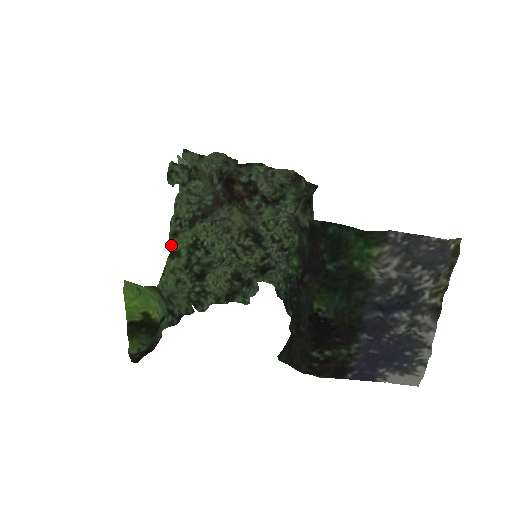
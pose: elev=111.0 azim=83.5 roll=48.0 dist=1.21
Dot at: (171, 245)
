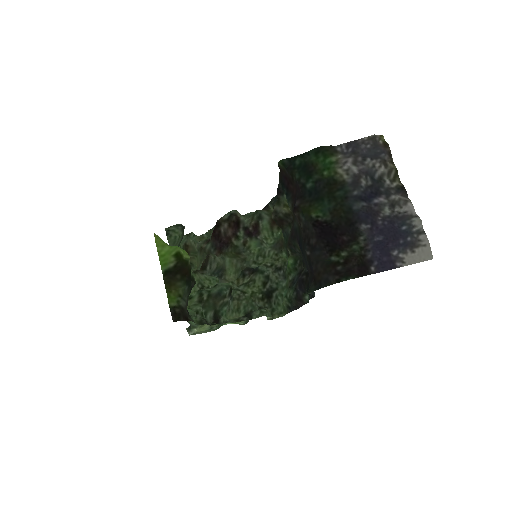
Dot at: occluded
